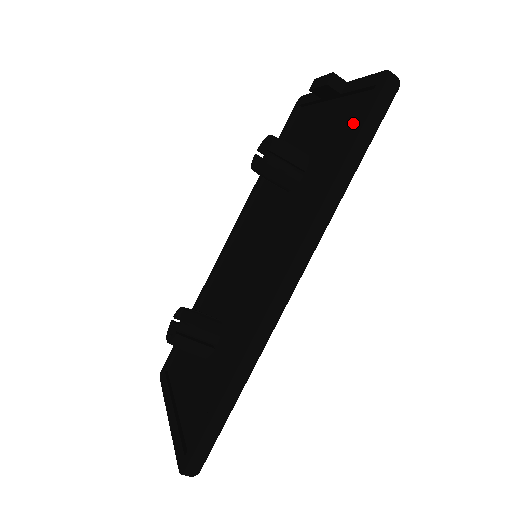
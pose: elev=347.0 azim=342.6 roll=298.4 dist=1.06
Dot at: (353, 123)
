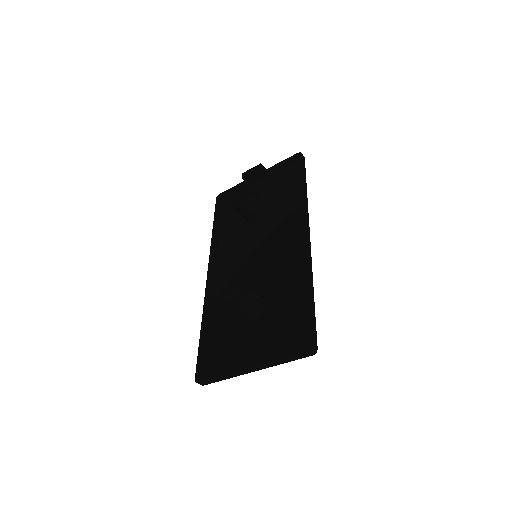
Dot at: (290, 176)
